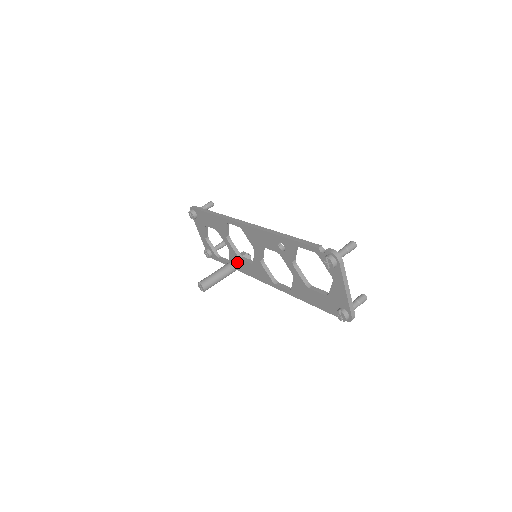
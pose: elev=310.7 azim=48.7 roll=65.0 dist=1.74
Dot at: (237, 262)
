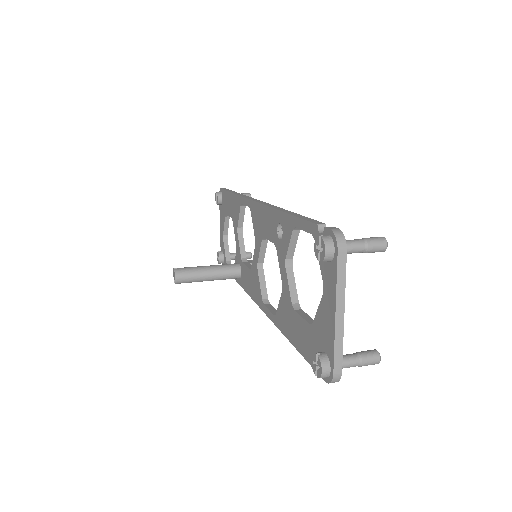
Dot at: (238, 267)
